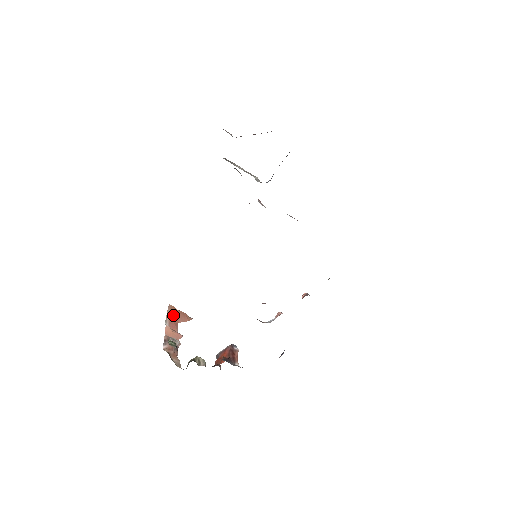
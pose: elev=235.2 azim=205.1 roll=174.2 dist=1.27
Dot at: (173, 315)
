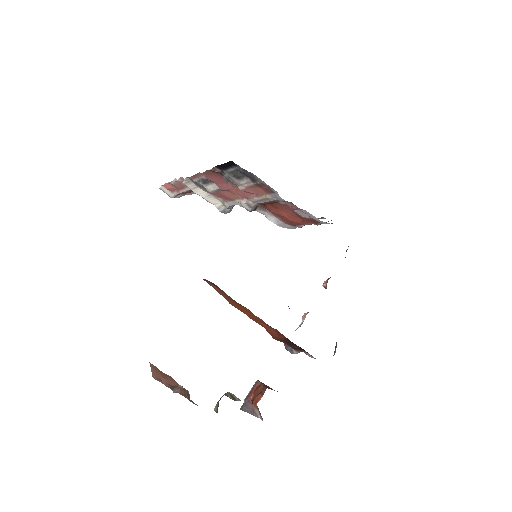
Dot at: (159, 376)
